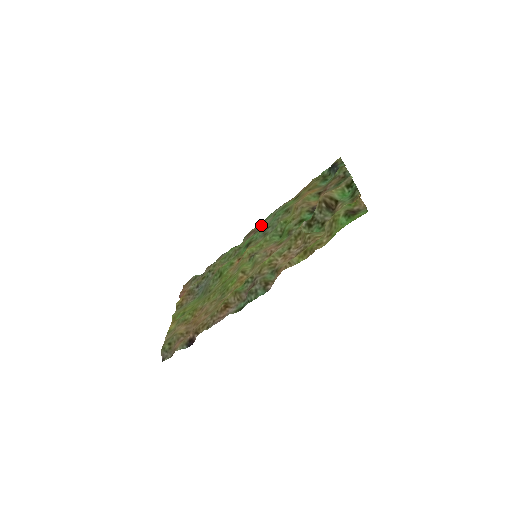
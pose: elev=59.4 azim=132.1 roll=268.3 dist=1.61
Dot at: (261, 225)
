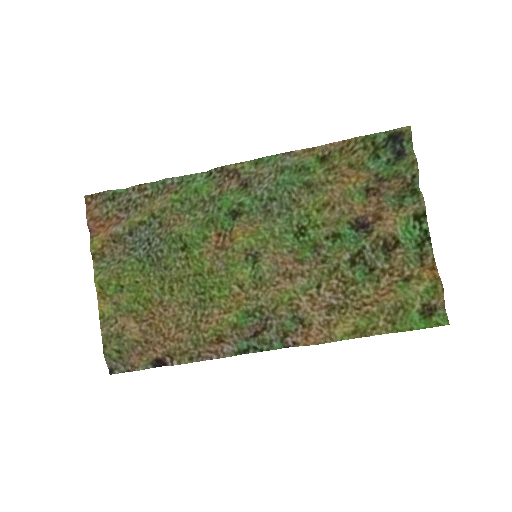
Dot at: (251, 170)
